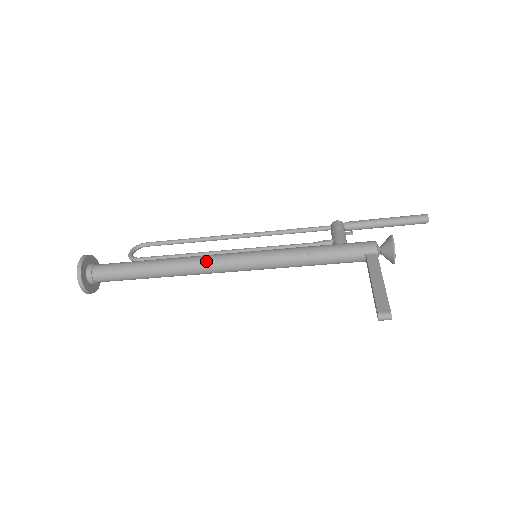
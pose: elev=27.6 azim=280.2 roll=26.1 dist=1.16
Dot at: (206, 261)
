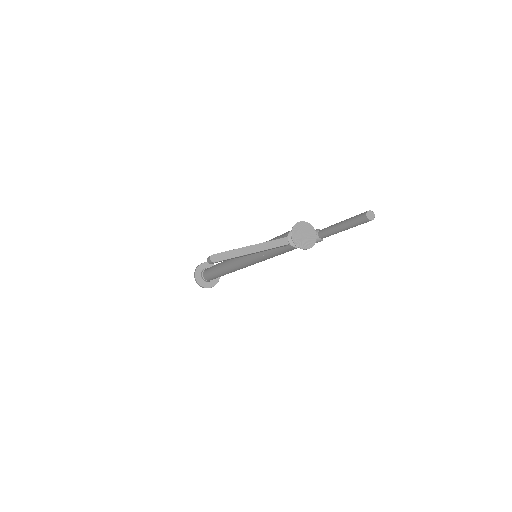
Dot at: occluded
